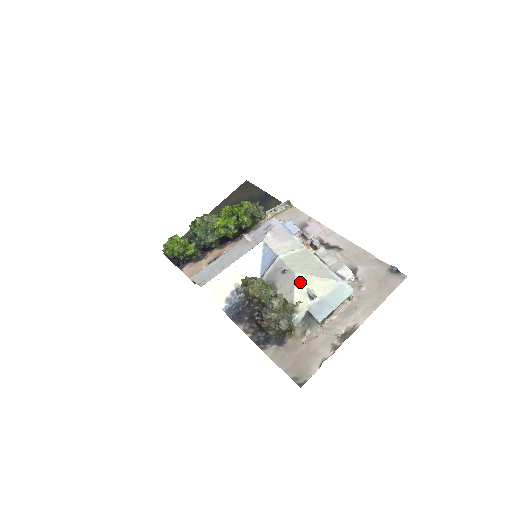
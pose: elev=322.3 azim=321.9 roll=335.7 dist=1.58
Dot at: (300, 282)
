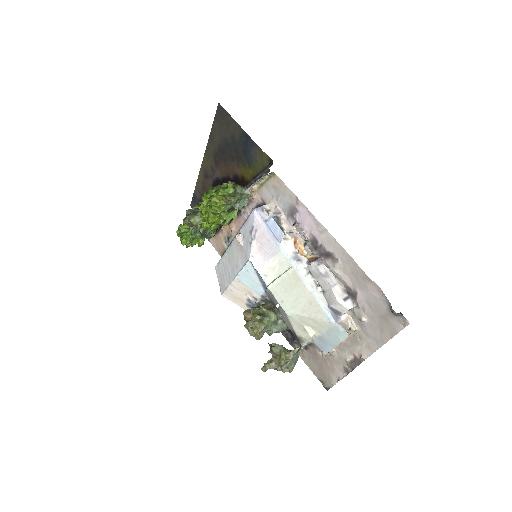
Dot at: (294, 321)
